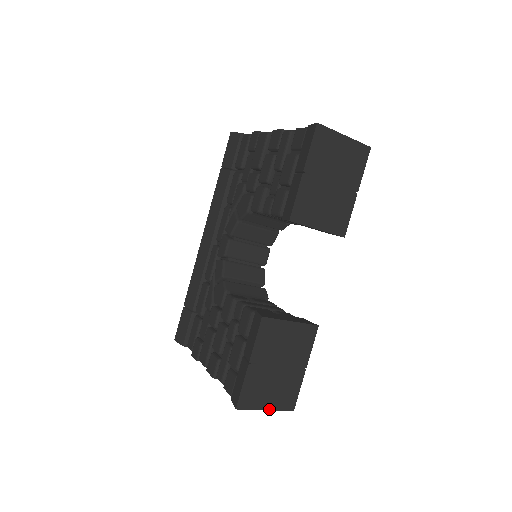
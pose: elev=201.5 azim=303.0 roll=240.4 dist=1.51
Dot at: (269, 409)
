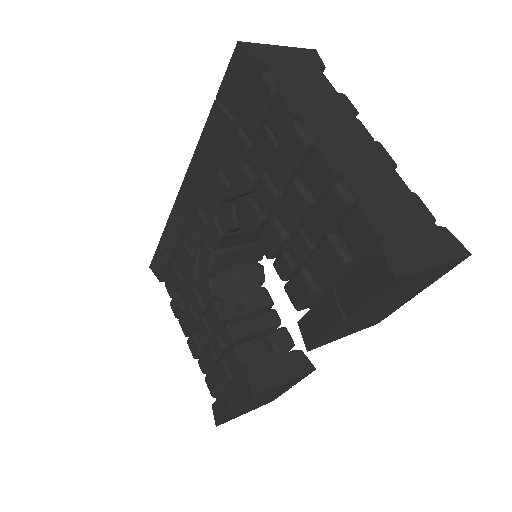
Dot at: (249, 411)
